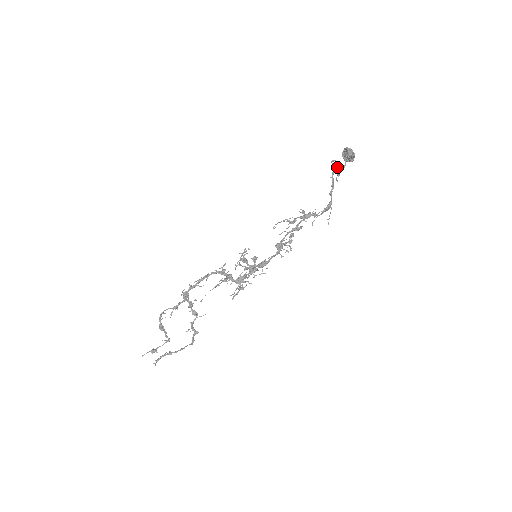
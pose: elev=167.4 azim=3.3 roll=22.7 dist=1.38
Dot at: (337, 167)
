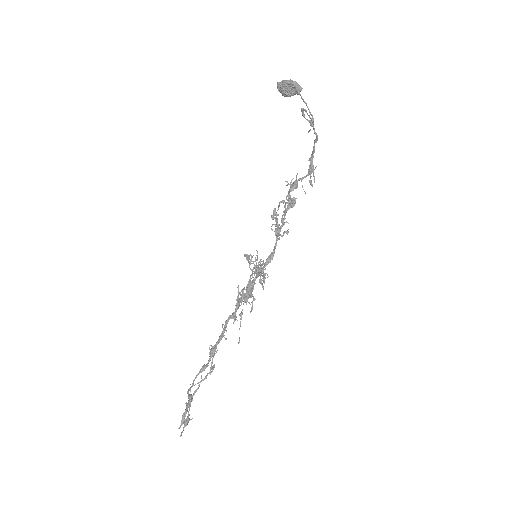
Dot at: (304, 115)
